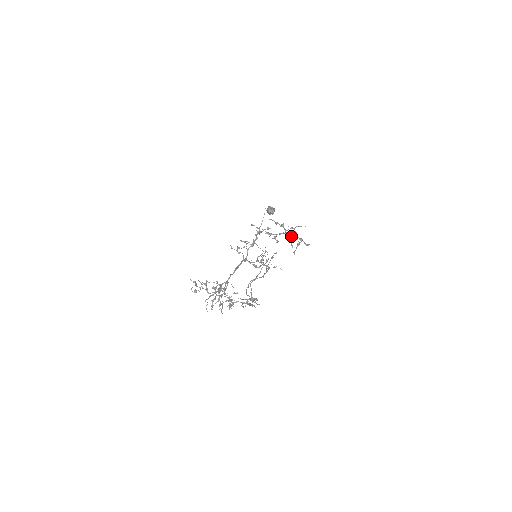
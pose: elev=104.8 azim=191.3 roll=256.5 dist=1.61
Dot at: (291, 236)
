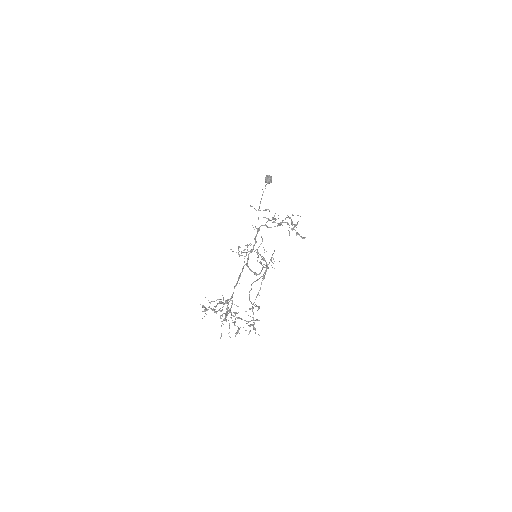
Dot at: (288, 224)
